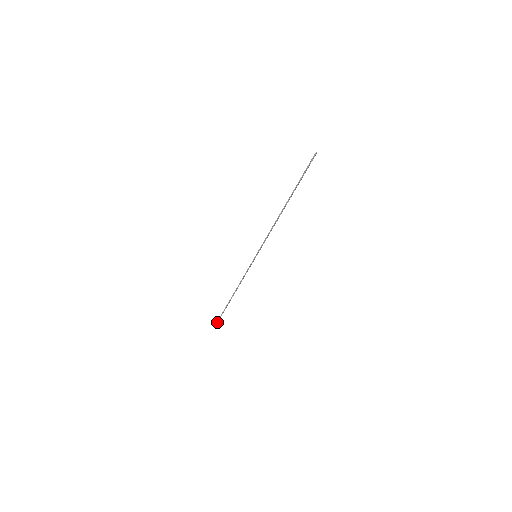
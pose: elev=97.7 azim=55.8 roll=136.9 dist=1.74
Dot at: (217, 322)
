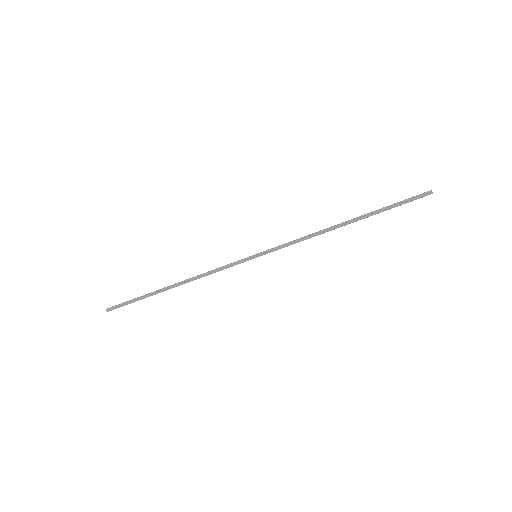
Dot at: (118, 305)
